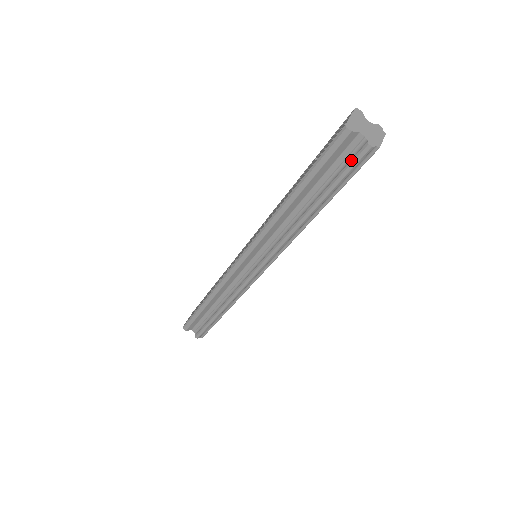
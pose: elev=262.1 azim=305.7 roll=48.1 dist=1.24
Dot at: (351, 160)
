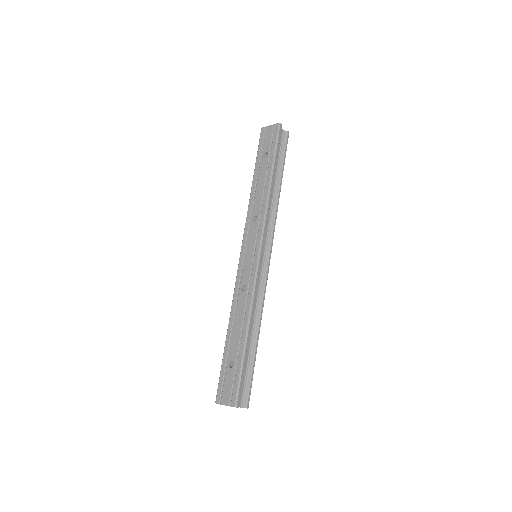
Dot at: occluded
